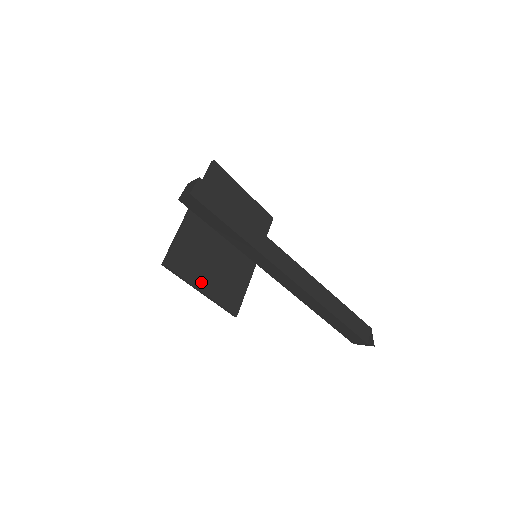
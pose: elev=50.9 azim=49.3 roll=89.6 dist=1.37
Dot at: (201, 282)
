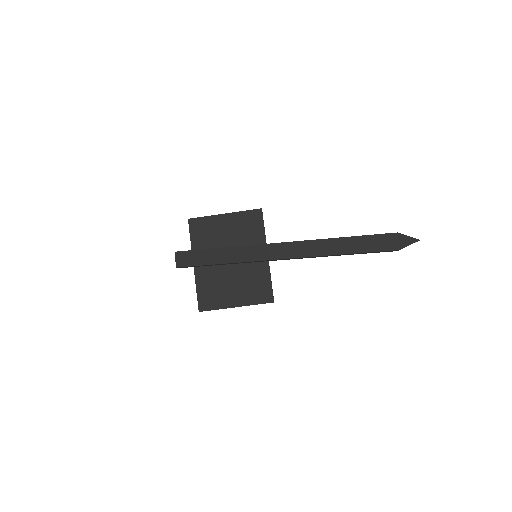
Dot at: (231, 302)
